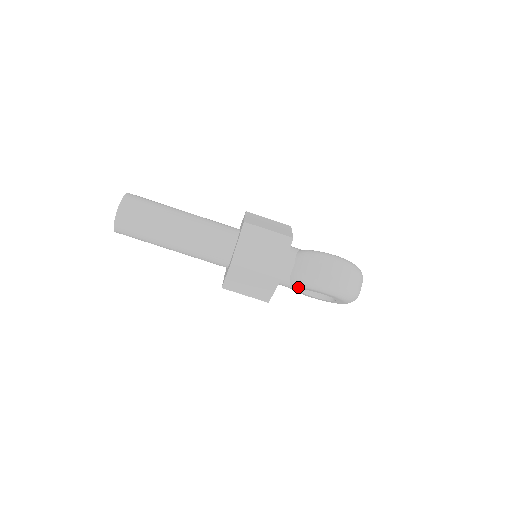
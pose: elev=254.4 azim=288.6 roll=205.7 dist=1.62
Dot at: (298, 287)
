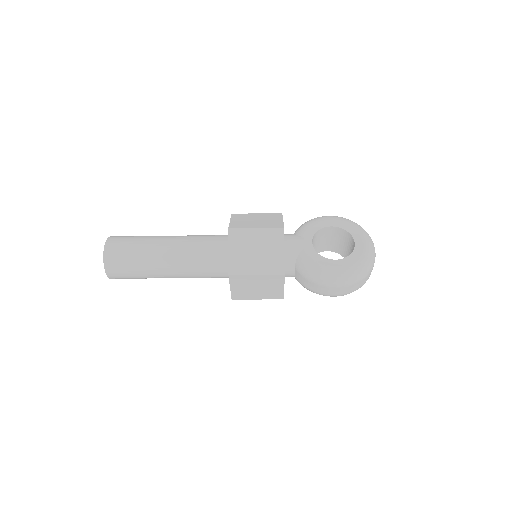
Dot at: occluded
